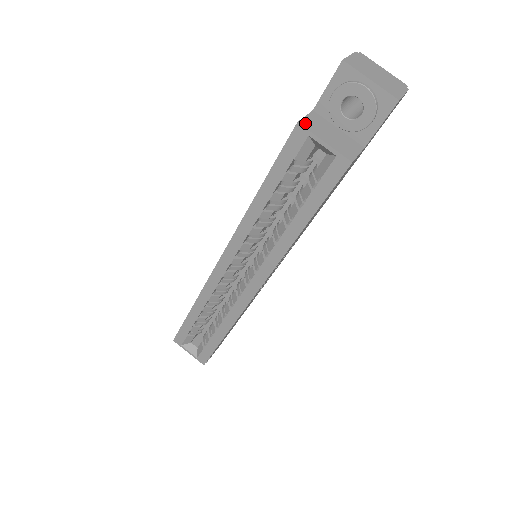
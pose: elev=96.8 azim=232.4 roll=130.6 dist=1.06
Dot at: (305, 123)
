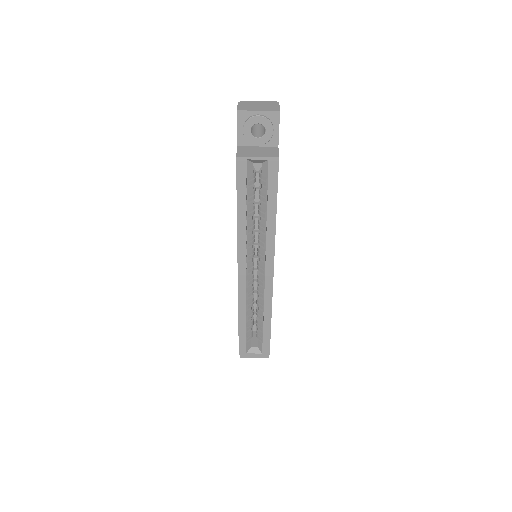
Dot at: (240, 155)
